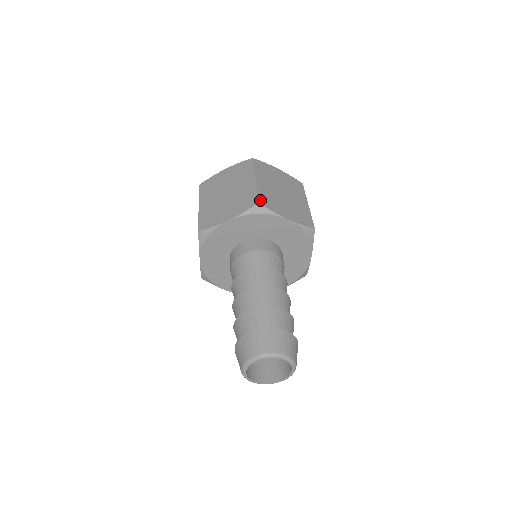
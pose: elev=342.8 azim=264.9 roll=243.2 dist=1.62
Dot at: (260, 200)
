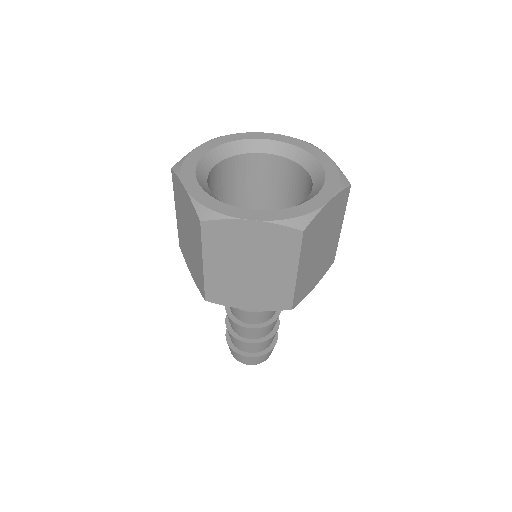
Dot at: (207, 296)
